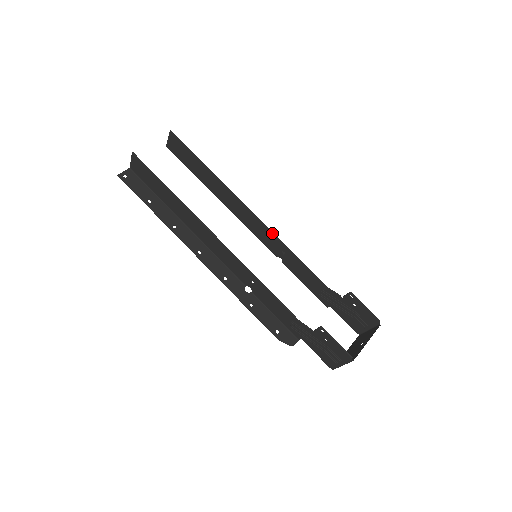
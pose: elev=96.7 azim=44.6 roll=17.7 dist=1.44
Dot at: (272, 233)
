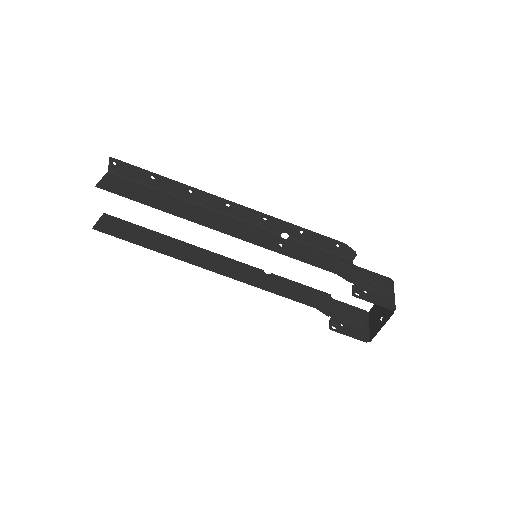
Dot at: occluded
